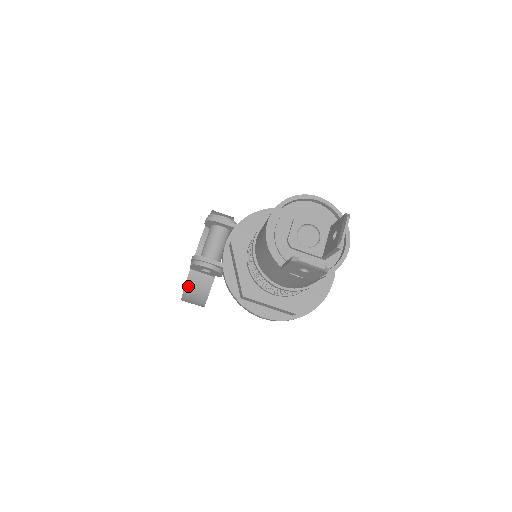
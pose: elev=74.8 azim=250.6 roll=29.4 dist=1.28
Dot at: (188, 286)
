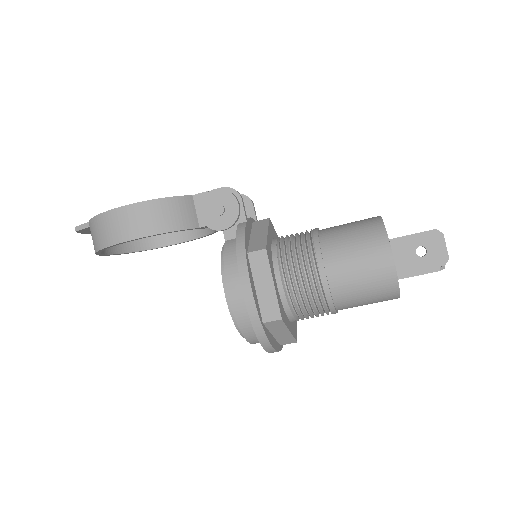
Dot at: (170, 201)
